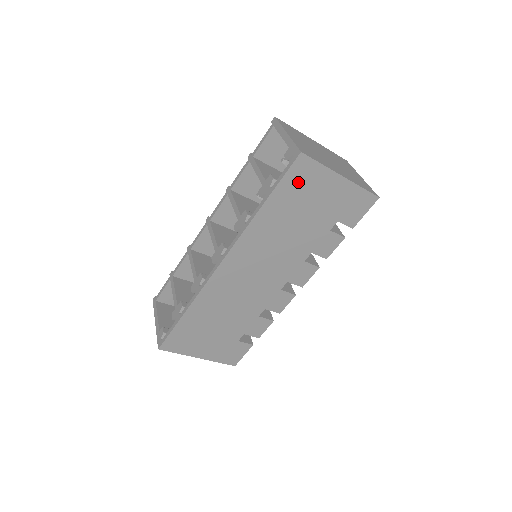
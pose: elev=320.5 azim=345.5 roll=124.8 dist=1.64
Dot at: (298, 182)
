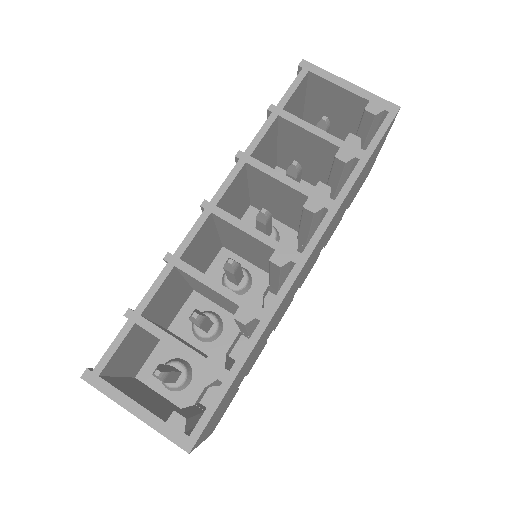
Dot at: occluded
